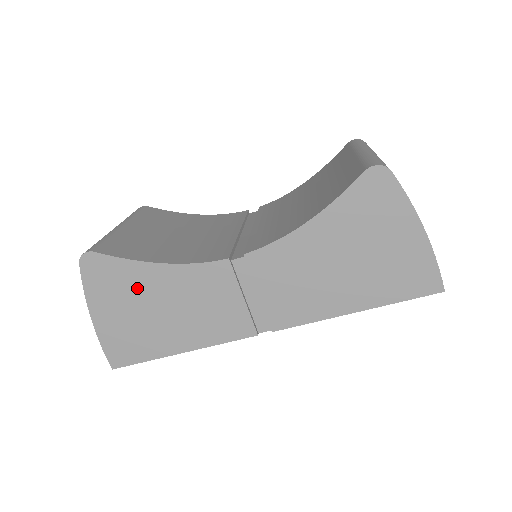
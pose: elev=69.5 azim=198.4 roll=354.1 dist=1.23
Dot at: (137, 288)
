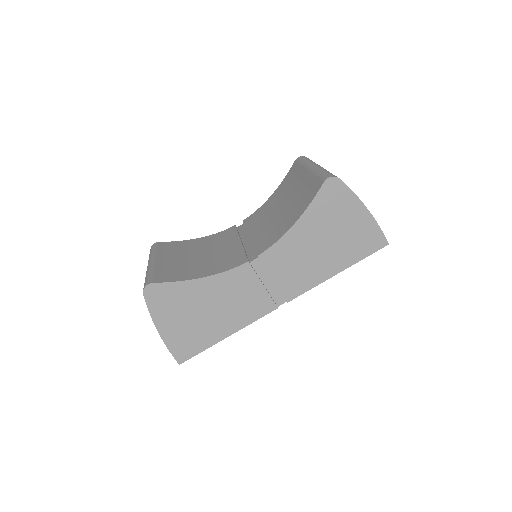
Dot at: (188, 300)
